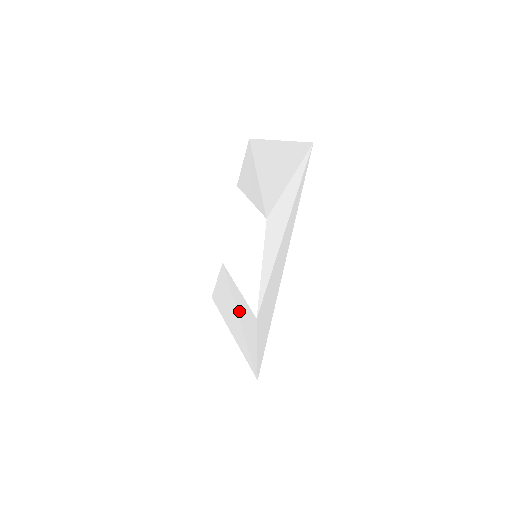
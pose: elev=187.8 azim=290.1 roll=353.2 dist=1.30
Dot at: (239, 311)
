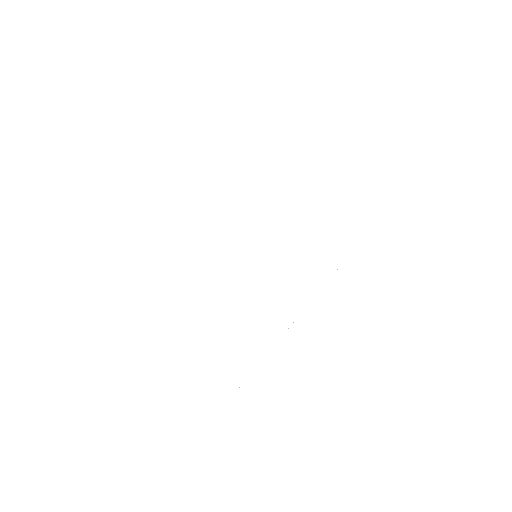
Dot at: (186, 311)
